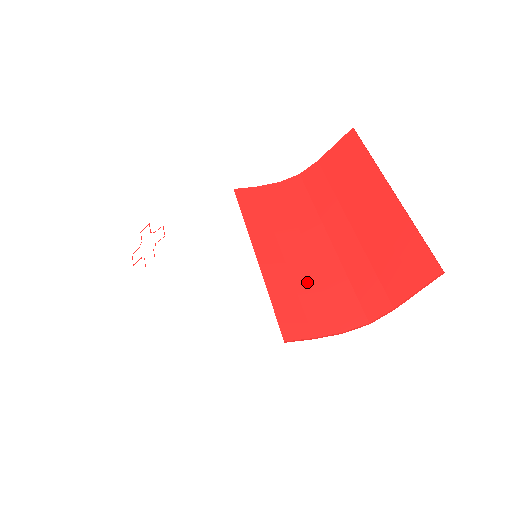
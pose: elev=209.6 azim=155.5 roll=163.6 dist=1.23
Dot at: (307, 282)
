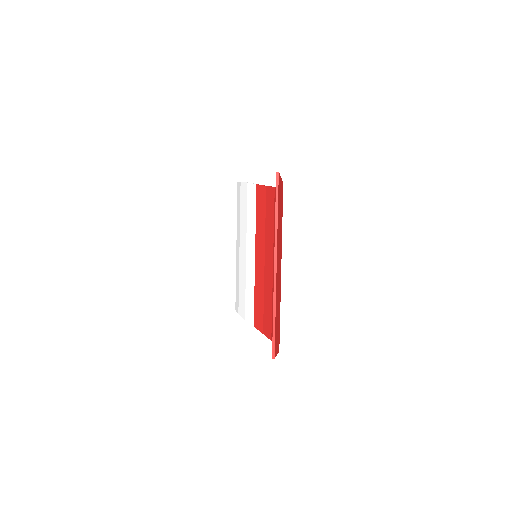
Dot at: (268, 293)
